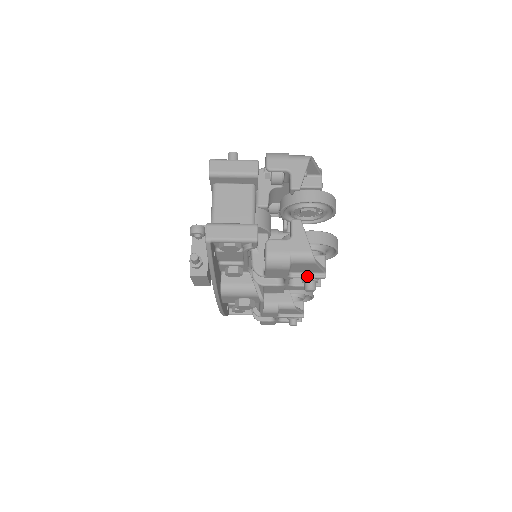
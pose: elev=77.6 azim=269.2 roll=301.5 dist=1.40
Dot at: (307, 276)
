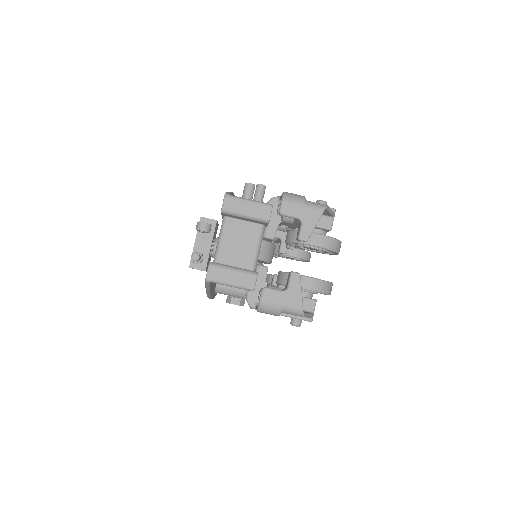
Dot at: (295, 317)
